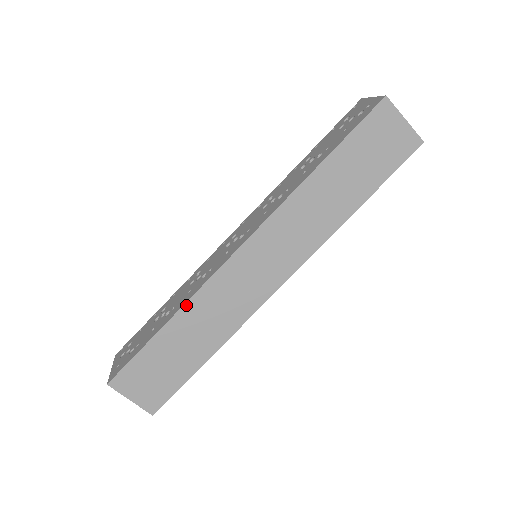
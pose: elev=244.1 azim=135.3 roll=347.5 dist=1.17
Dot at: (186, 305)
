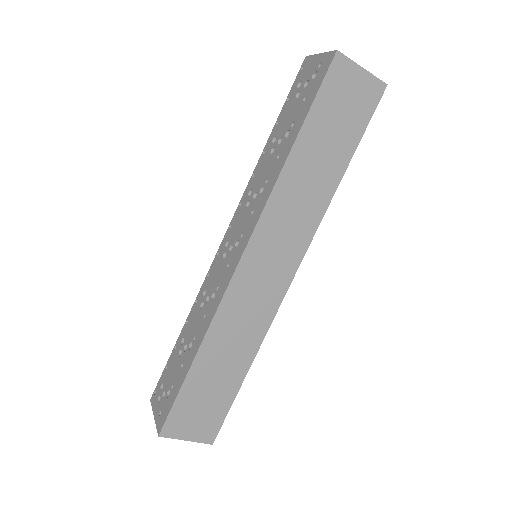
Dot at: (208, 333)
